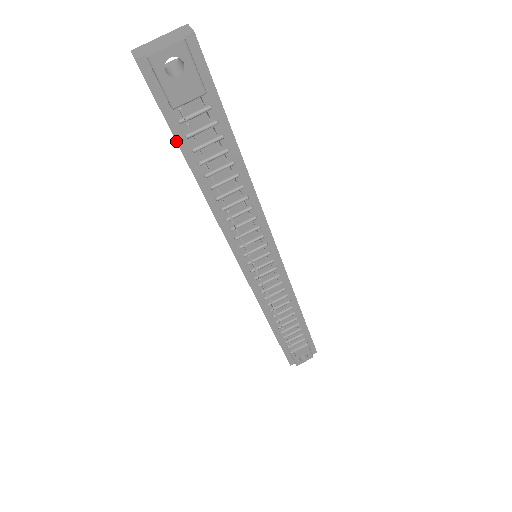
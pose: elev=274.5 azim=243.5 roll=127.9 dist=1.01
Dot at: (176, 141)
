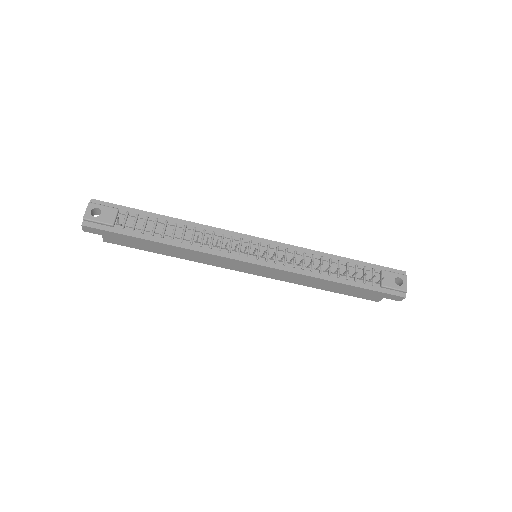
Dot at: (131, 237)
